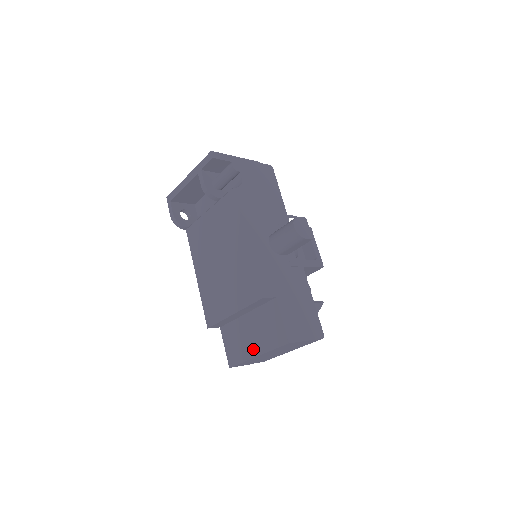
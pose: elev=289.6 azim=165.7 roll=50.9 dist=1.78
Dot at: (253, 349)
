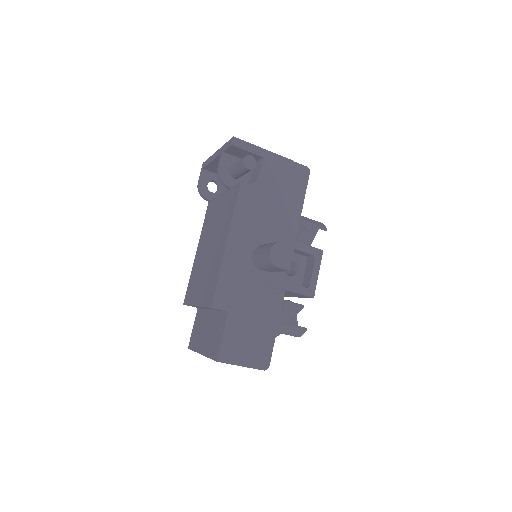
Dot at: (202, 346)
